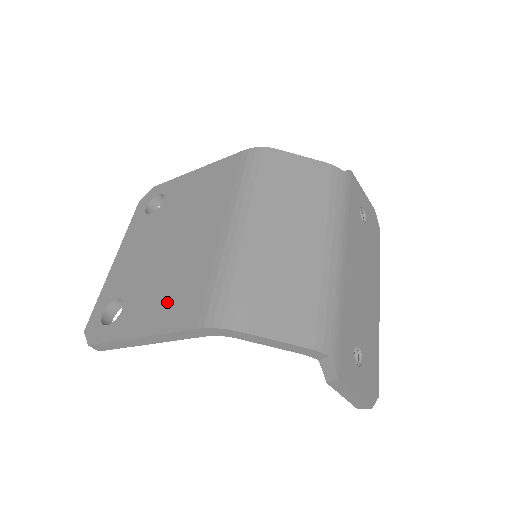
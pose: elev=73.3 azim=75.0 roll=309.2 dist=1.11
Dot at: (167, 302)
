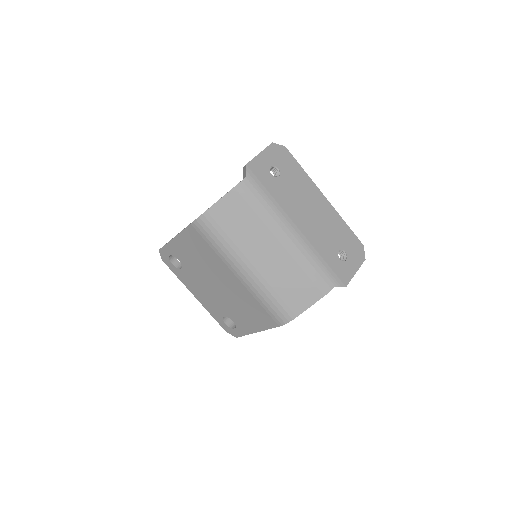
Dot at: (252, 317)
